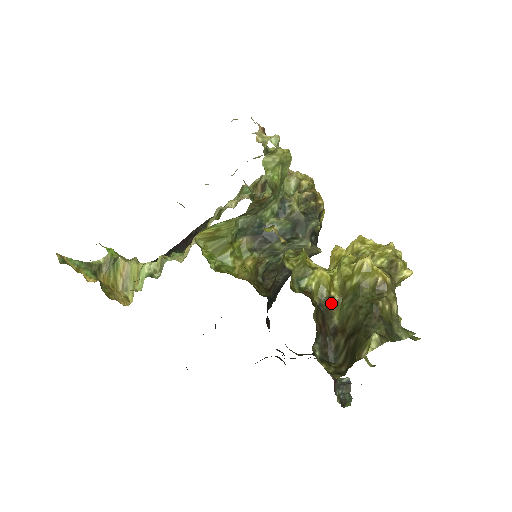
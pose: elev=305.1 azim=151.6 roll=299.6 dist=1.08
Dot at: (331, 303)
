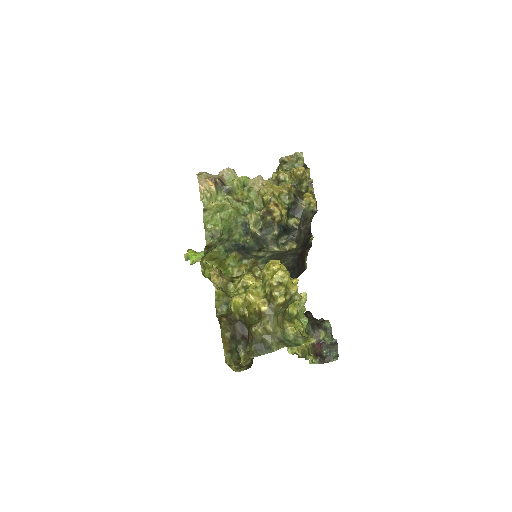
Dot at: (246, 319)
